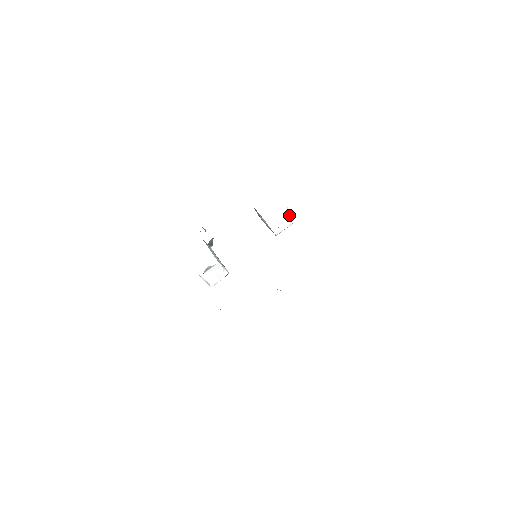
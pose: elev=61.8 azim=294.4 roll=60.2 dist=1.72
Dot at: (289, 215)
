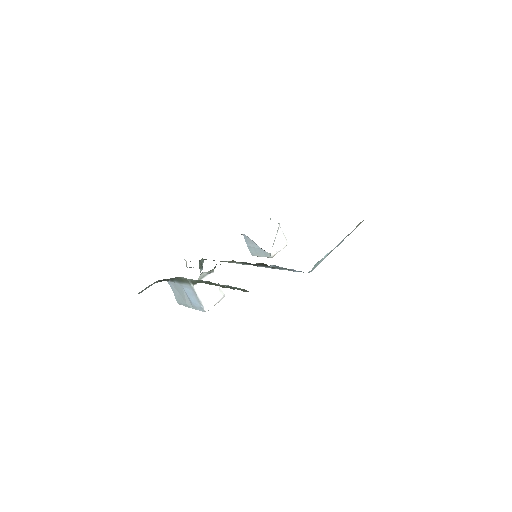
Dot at: (281, 234)
